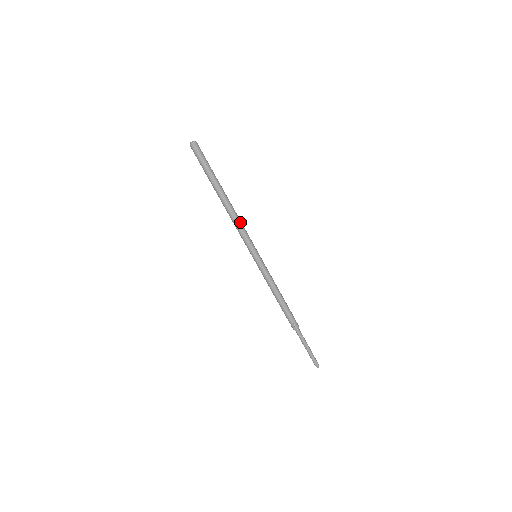
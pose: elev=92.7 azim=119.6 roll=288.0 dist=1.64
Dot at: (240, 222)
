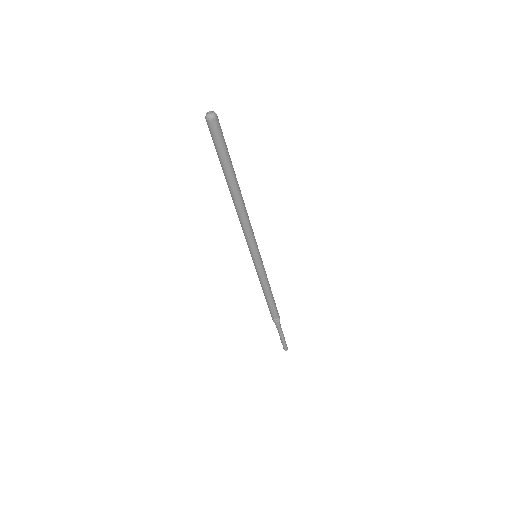
Dot at: occluded
